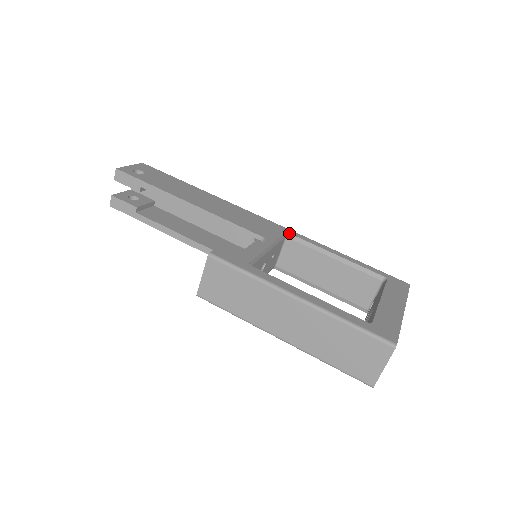
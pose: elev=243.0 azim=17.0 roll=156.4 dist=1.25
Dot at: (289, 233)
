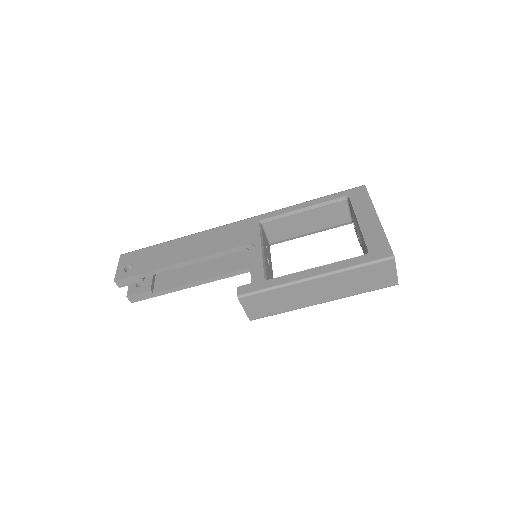
Dot at: (261, 220)
